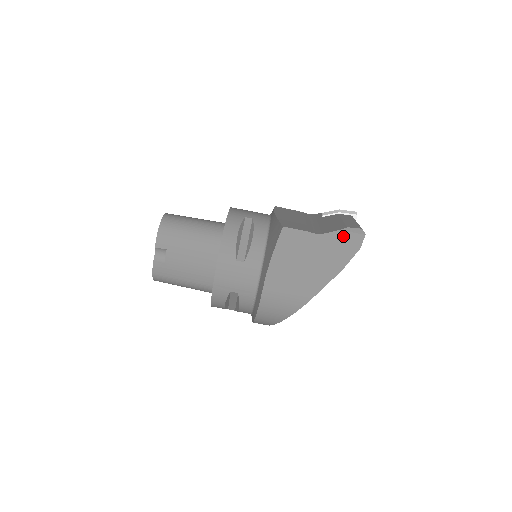
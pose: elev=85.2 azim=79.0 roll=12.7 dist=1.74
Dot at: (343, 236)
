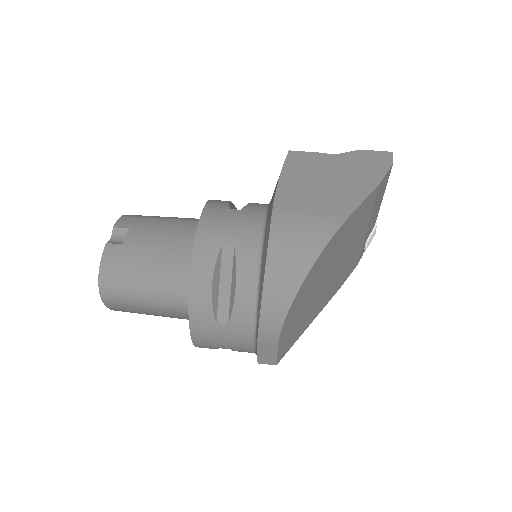
Dot at: (366, 154)
